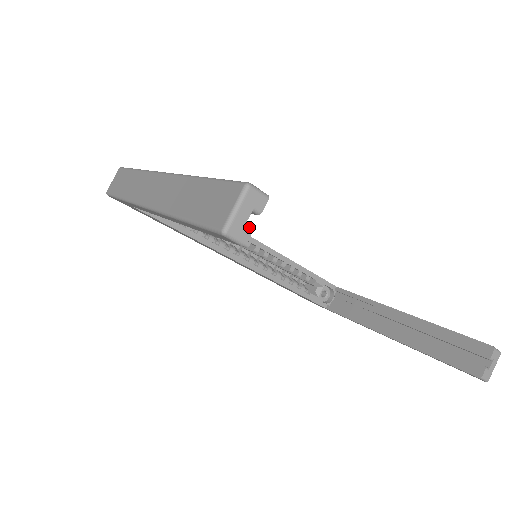
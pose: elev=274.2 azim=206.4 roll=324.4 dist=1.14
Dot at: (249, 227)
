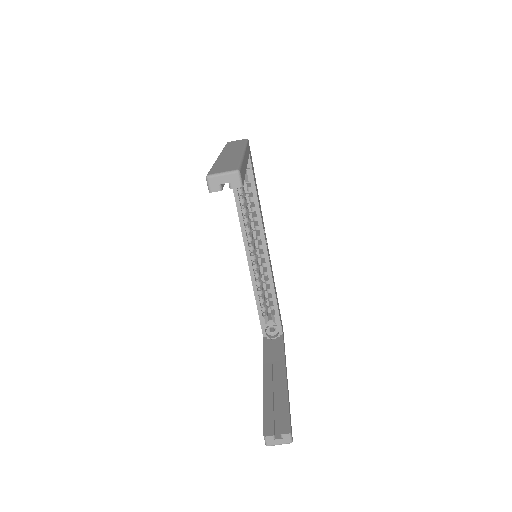
Dot at: (220, 188)
